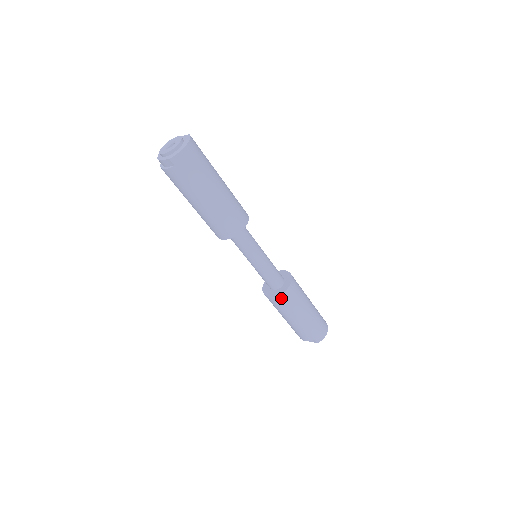
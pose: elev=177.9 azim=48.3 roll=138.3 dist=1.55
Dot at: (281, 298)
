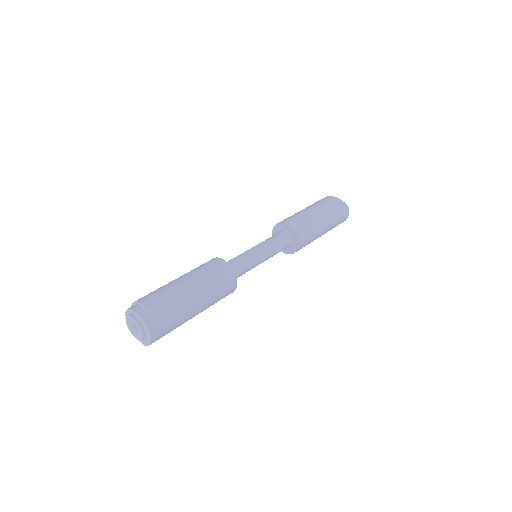
Dot at: occluded
